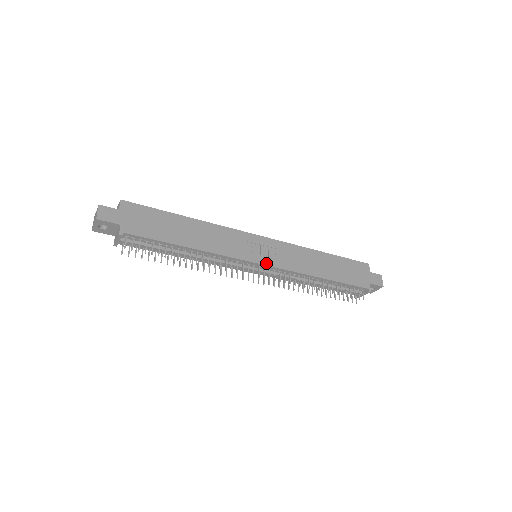
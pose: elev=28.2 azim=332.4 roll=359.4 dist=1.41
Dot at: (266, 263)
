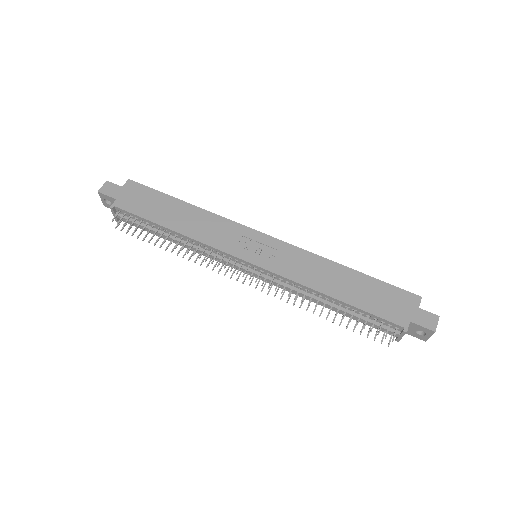
Dot at: (256, 263)
